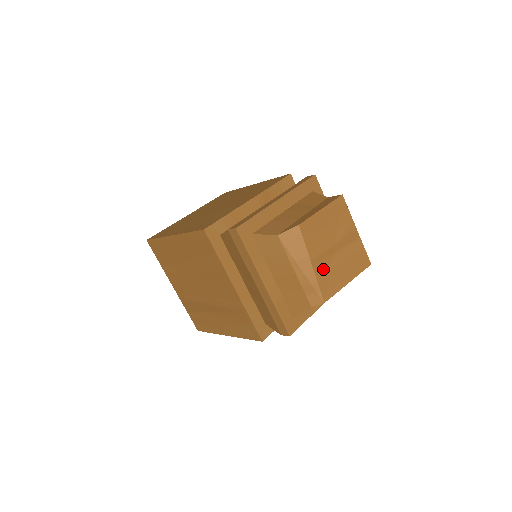
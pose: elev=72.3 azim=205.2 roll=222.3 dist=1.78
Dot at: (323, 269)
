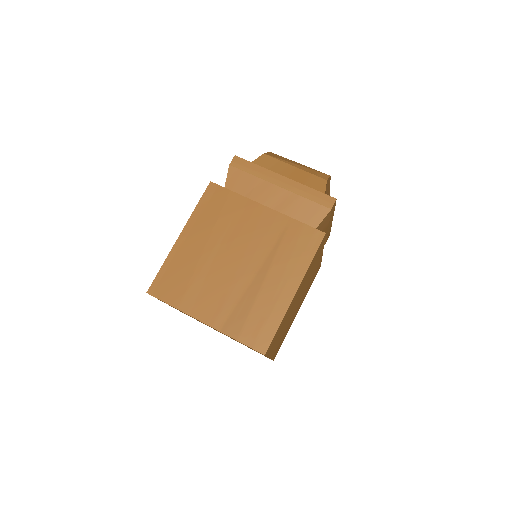
Dot at: occluded
